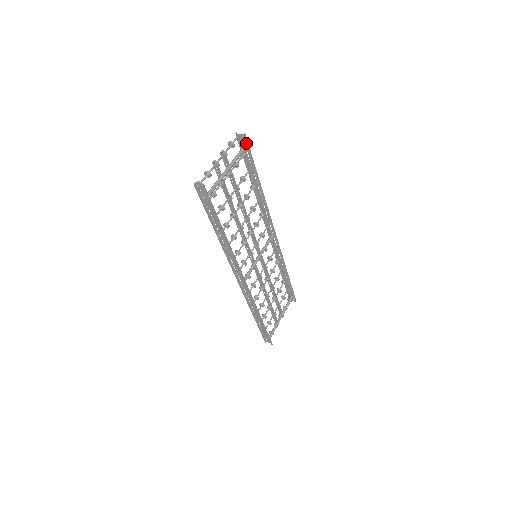
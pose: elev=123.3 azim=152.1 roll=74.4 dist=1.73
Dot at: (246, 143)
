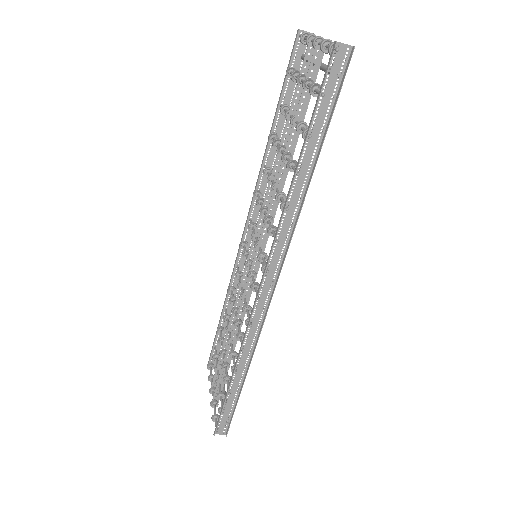
Dot at: occluded
